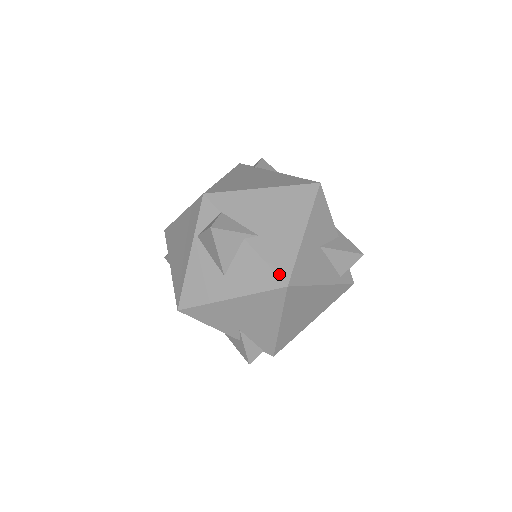
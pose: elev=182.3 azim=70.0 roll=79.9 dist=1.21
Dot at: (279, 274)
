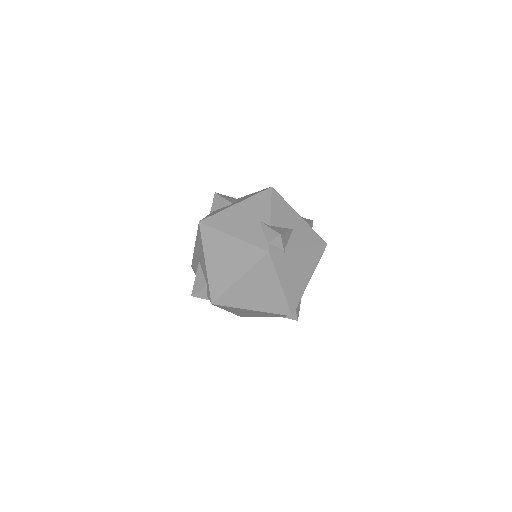
Dot at: occluded
